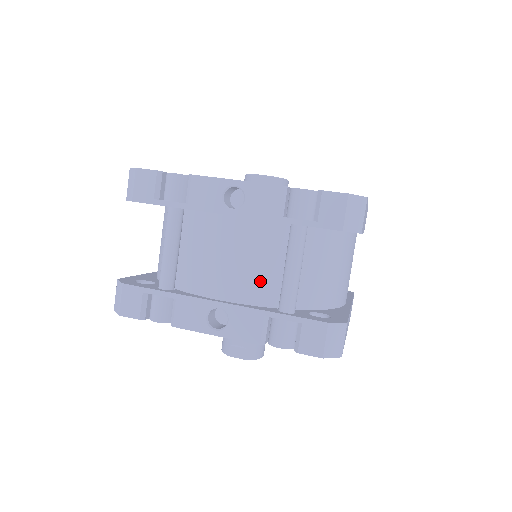
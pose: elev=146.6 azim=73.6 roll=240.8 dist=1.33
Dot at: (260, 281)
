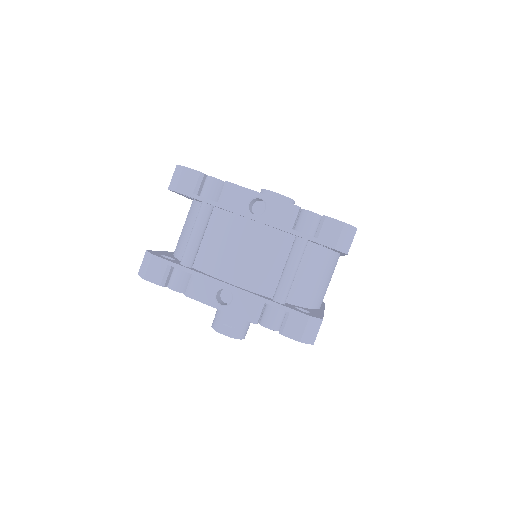
Dot at: (263, 274)
